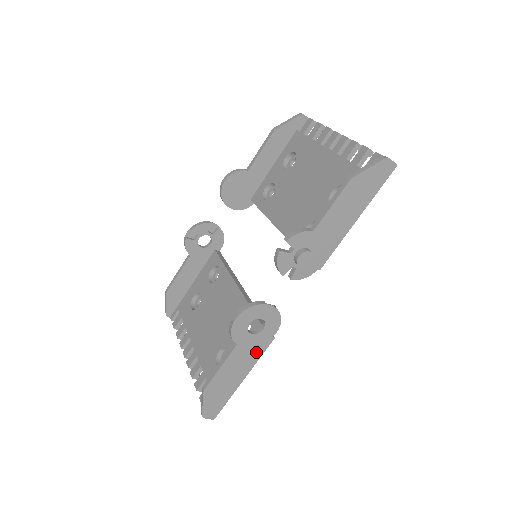
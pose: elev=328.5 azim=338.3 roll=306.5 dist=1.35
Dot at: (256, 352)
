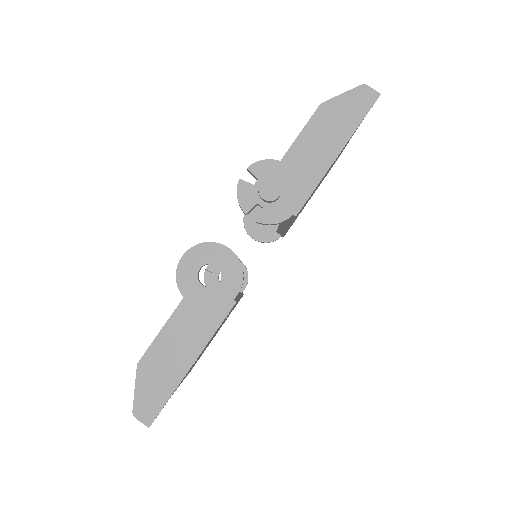
Dot at: (210, 319)
